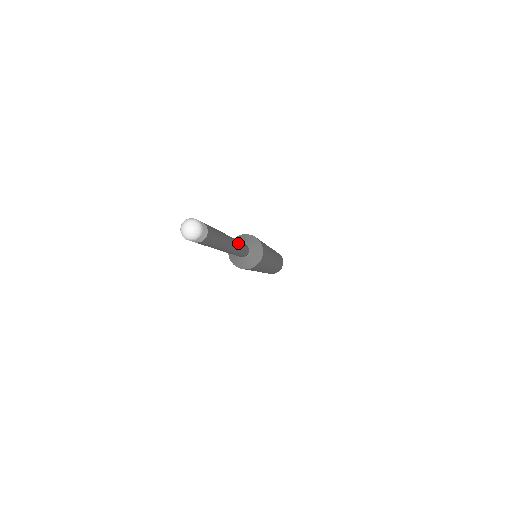
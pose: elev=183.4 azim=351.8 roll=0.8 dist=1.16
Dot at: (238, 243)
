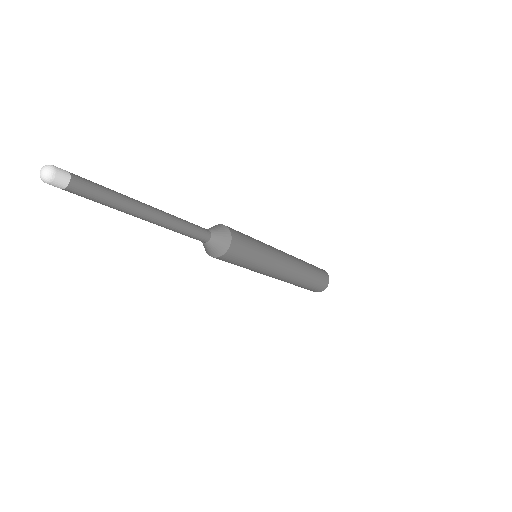
Dot at: (173, 221)
